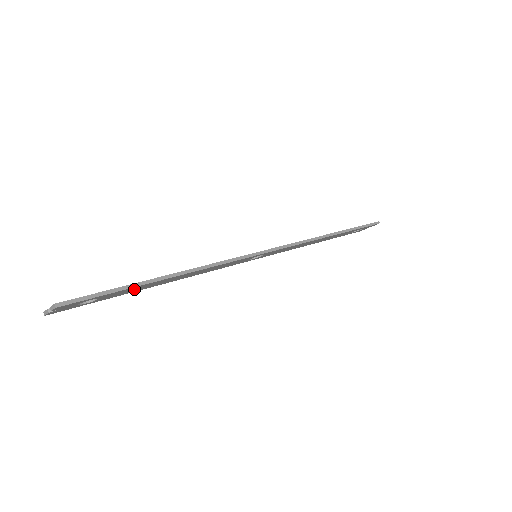
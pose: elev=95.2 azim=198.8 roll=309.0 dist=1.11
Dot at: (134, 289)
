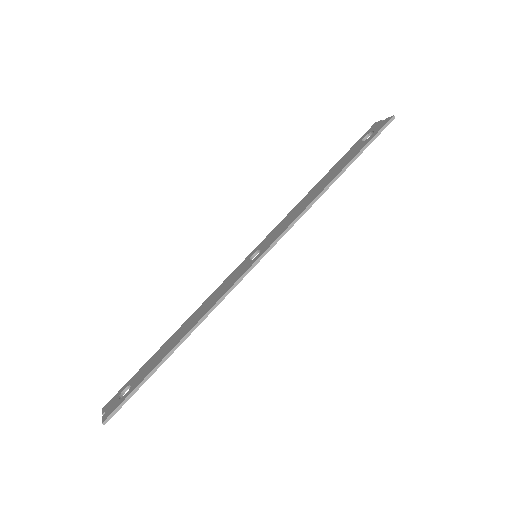
Dot at: occluded
